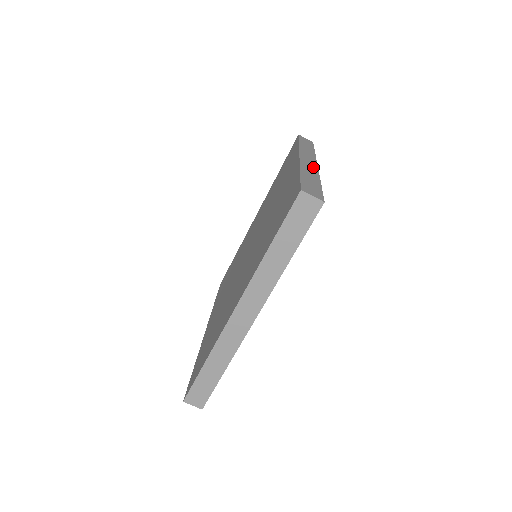
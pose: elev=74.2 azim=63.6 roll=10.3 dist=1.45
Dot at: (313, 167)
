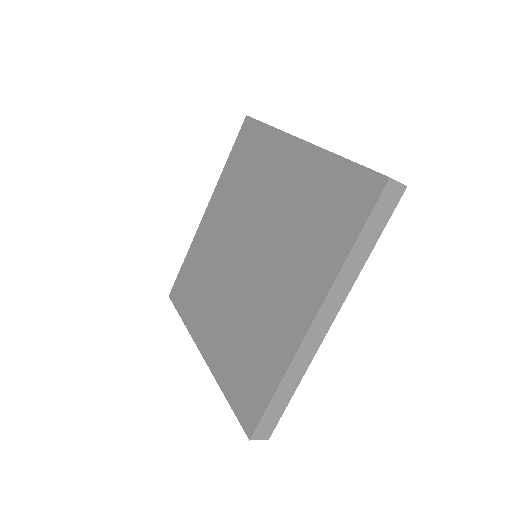
Dot at: occluded
